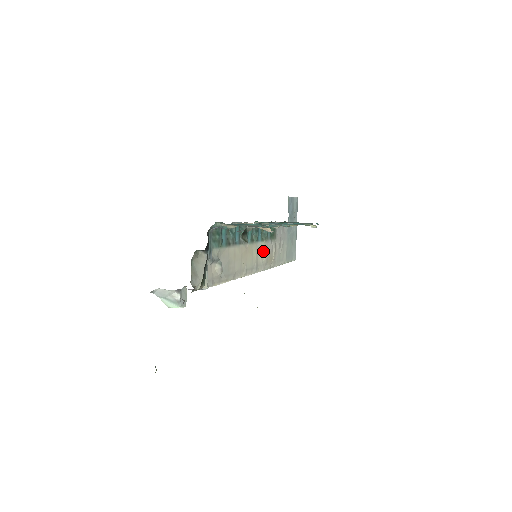
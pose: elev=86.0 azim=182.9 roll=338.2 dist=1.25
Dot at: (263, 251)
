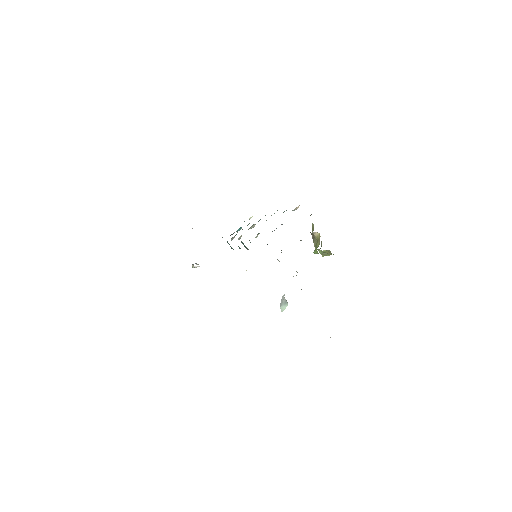
Dot at: occluded
